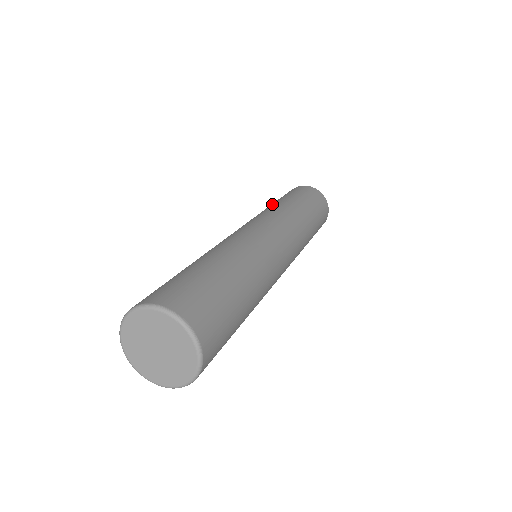
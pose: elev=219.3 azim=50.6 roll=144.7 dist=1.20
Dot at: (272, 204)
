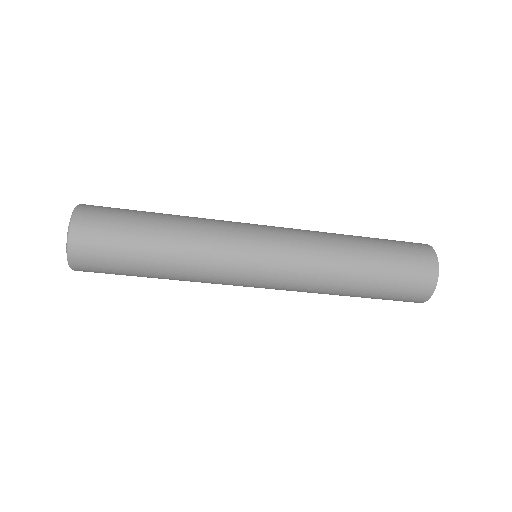
Dot at: occluded
